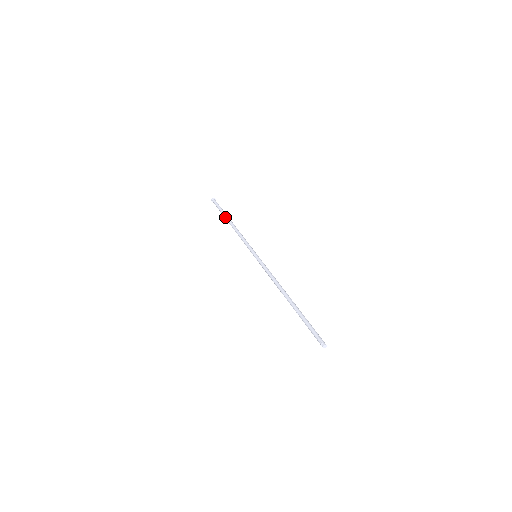
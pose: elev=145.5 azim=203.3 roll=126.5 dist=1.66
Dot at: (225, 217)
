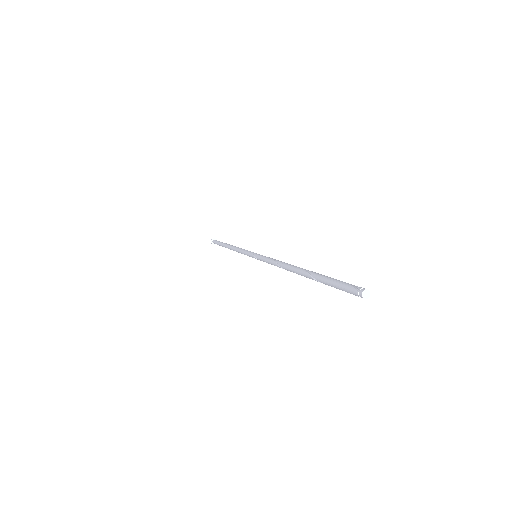
Dot at: (223, 244)
